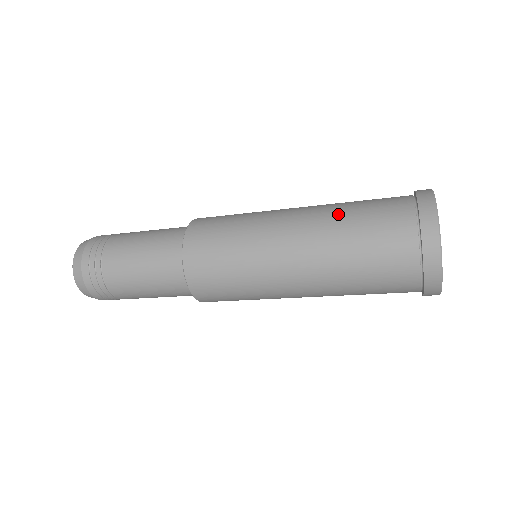
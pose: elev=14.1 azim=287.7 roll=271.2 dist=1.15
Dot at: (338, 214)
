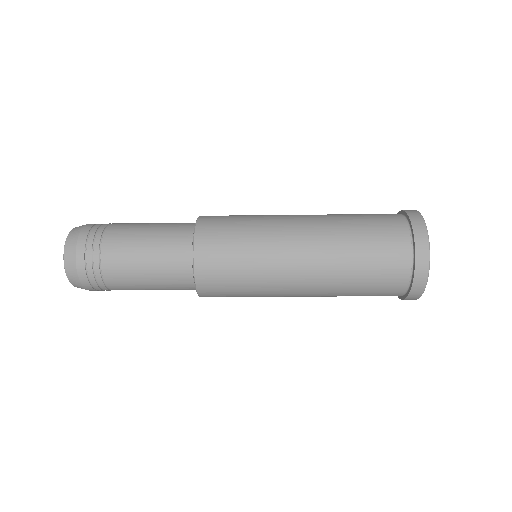
Dot at: (345, 263)
